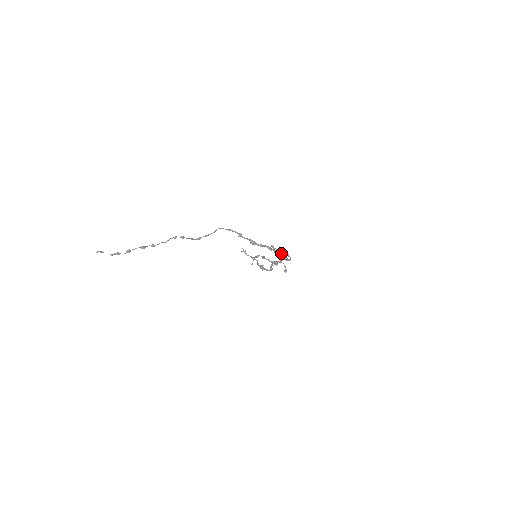
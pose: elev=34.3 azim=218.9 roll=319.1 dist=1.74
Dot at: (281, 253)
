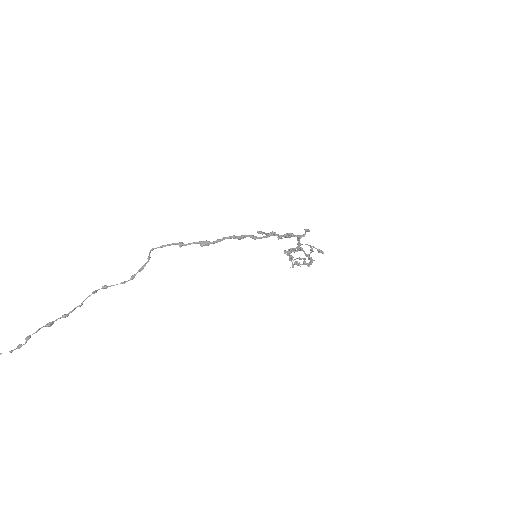
Dot at: (269, 234)
